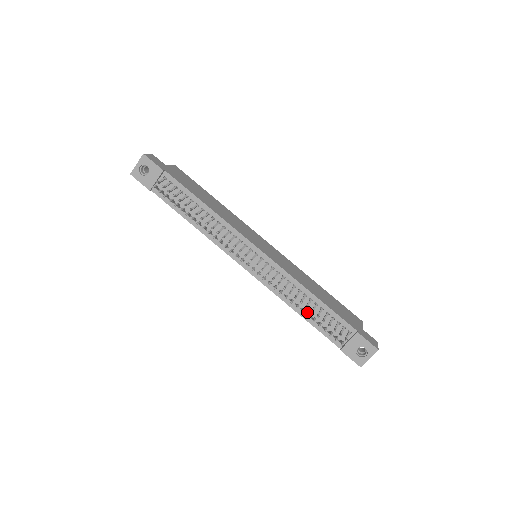
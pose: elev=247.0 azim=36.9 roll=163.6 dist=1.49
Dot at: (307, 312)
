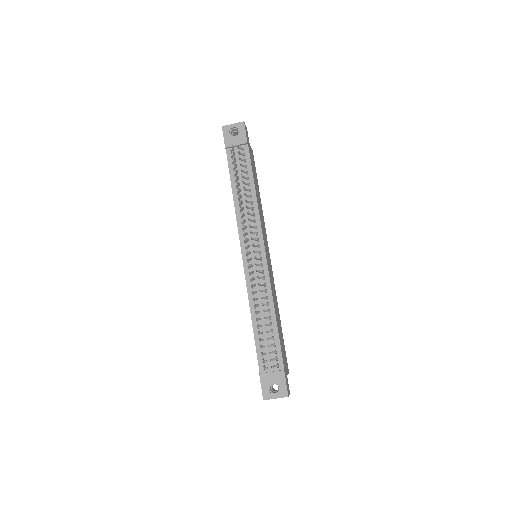
Dot at: occluded
